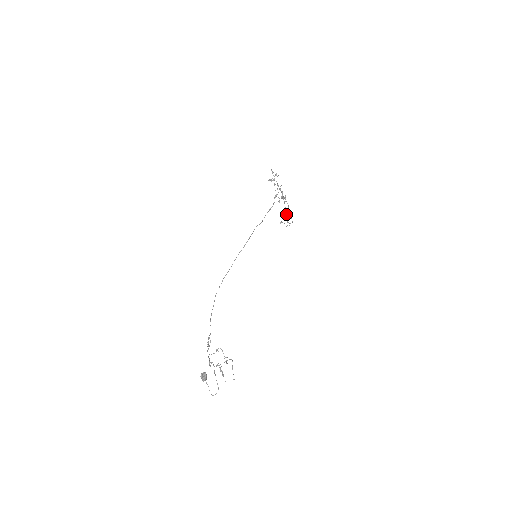
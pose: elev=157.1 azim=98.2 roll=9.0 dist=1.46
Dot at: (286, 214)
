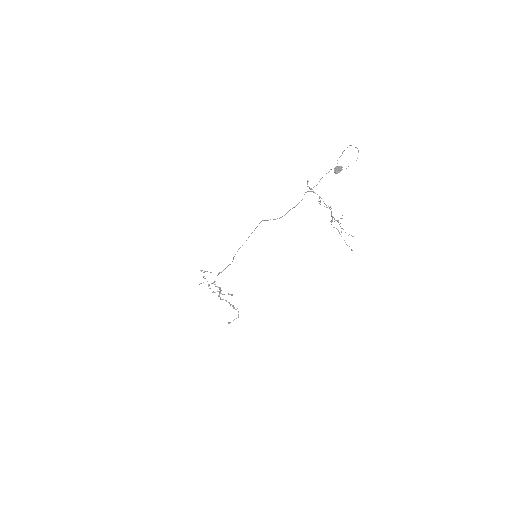
Dot at: (230, 304)
